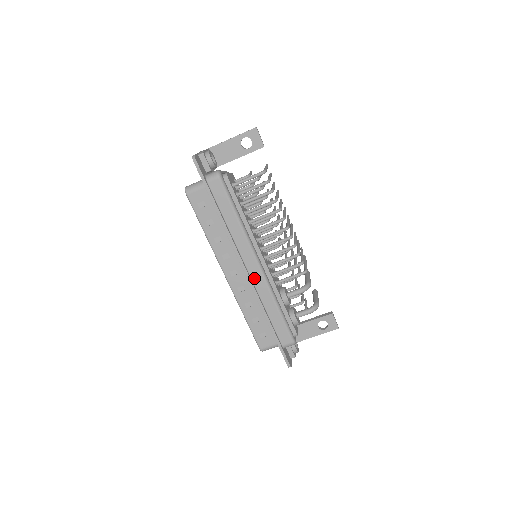
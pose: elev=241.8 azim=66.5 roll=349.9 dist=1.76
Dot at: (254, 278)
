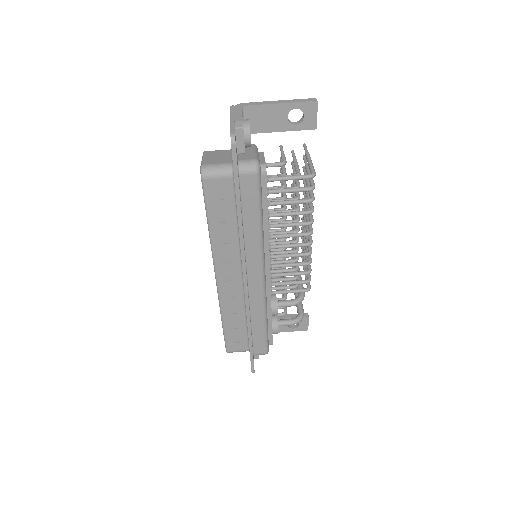
Dot at: (252, 290)
